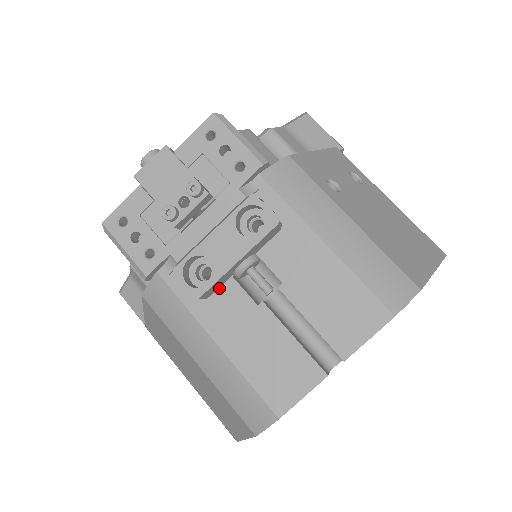
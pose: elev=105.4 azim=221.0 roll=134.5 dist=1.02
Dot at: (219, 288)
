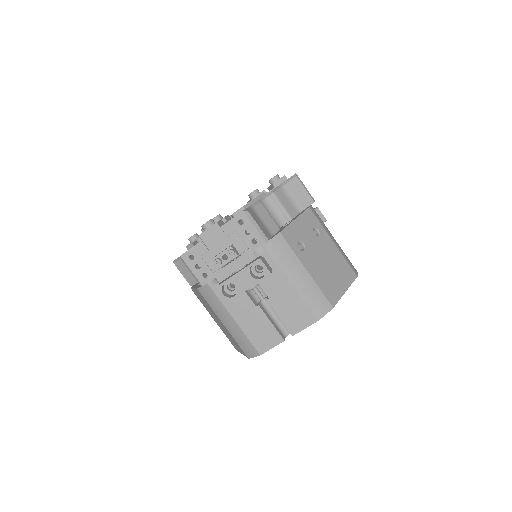
Dot at: (238, 296)
